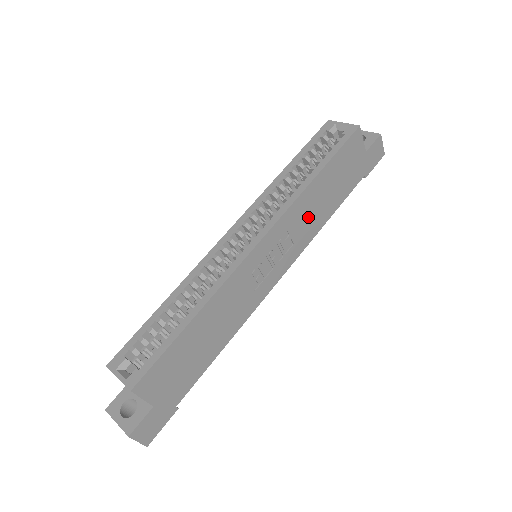
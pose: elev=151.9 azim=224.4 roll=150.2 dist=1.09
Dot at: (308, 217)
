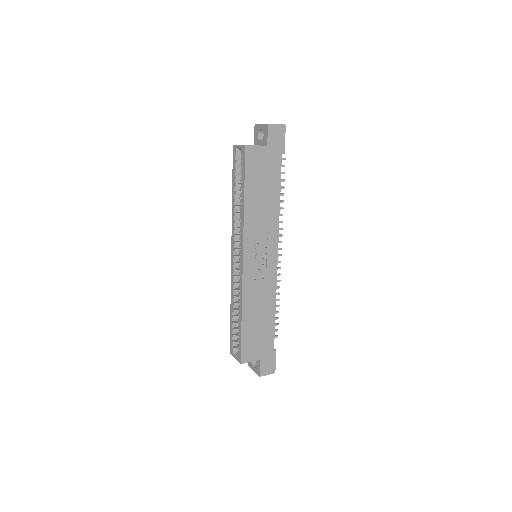
Dot at: (262, 219)
